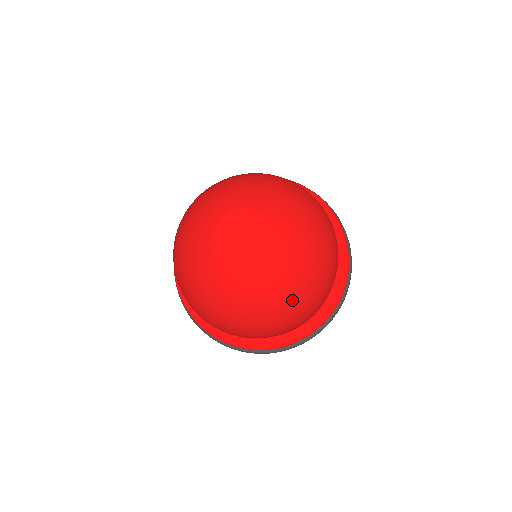
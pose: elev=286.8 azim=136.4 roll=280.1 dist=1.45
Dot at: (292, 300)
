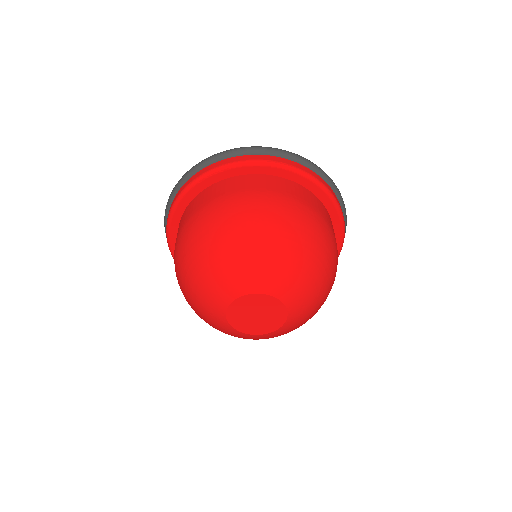
Dot at: (324, 294)
